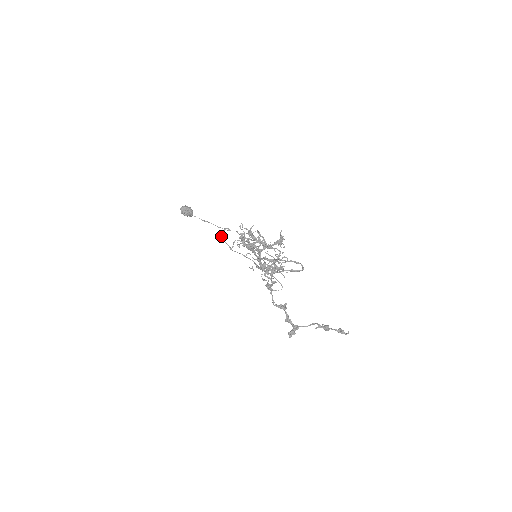
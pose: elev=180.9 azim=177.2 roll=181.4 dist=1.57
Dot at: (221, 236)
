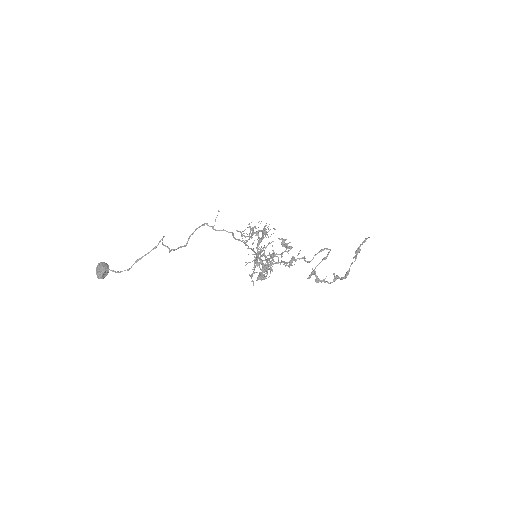
Dot at: (169, 252)
